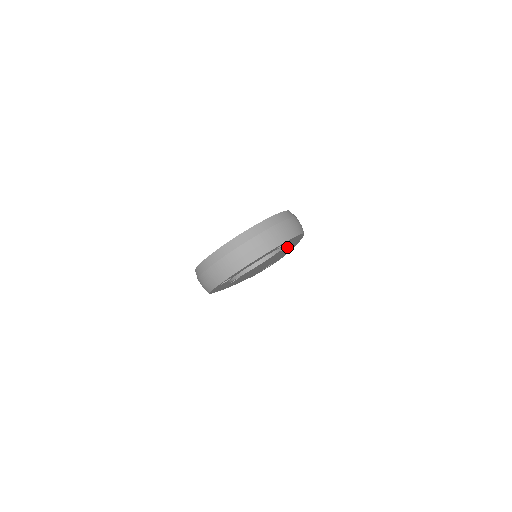
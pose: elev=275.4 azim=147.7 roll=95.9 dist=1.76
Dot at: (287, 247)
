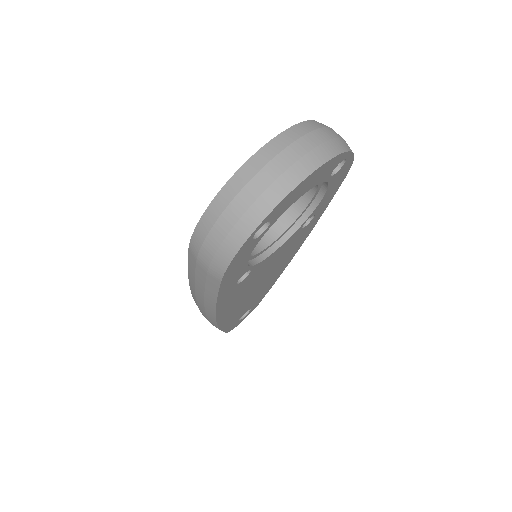
Dot at: (306, 226)
